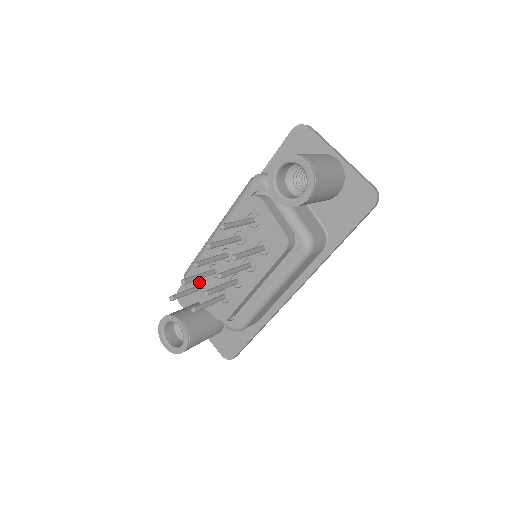
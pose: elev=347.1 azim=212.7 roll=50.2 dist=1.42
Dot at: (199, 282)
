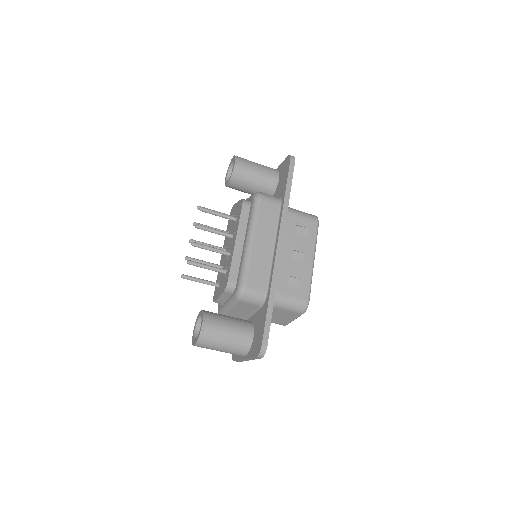
Dot at: (217, 287)
